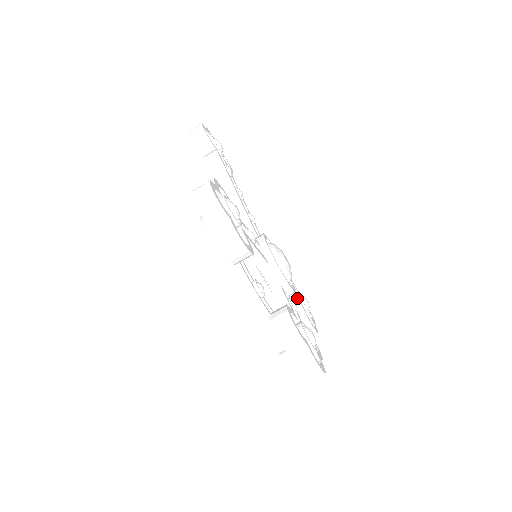
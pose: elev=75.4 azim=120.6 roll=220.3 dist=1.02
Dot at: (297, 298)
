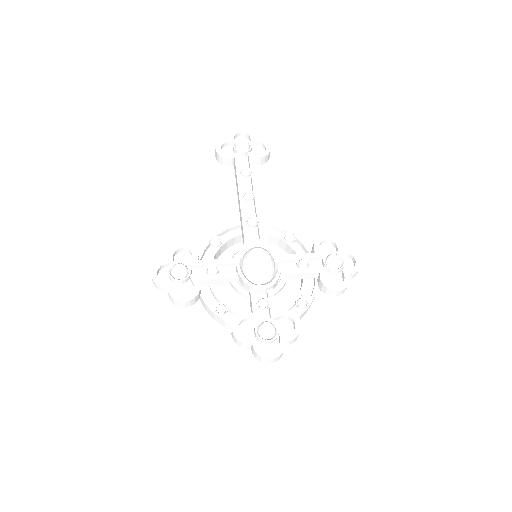
Dot at: (311, 268)
